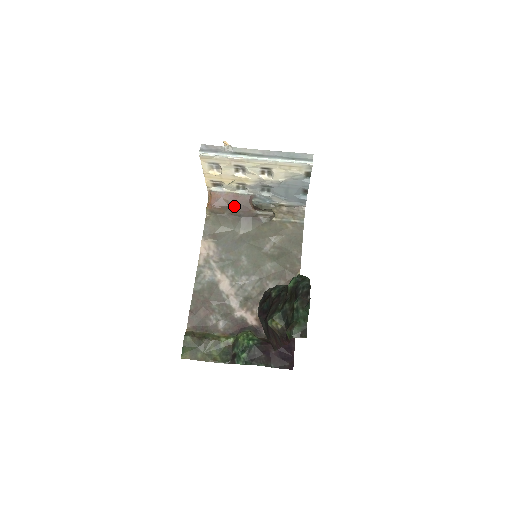
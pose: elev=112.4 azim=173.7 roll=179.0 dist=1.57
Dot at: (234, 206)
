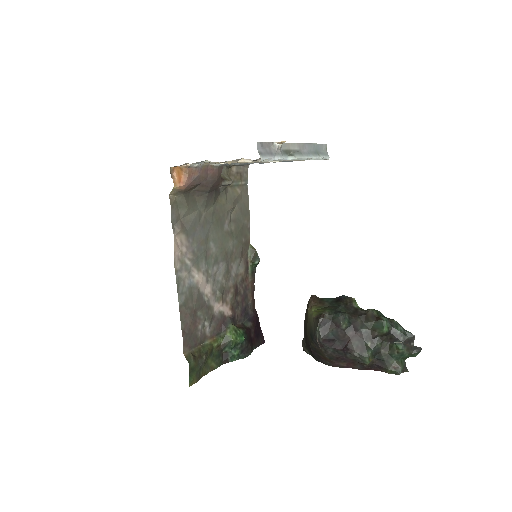
Dot at: (207, 183)
